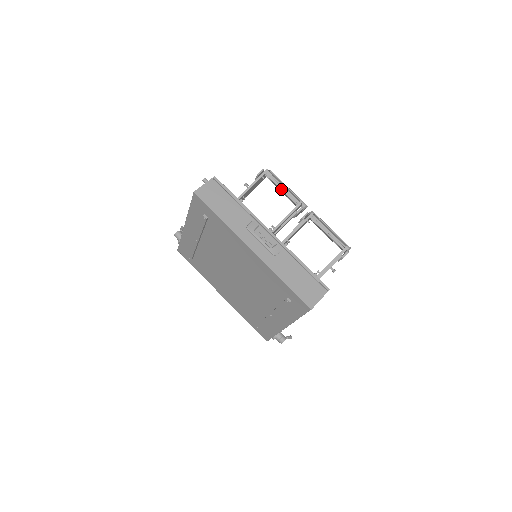
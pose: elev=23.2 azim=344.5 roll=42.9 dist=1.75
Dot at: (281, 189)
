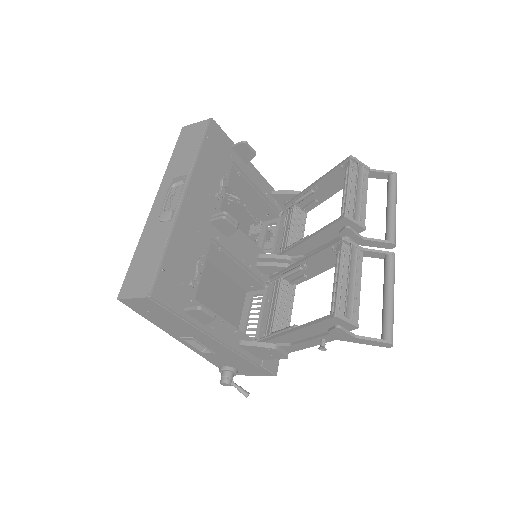
Dot at: (343, 189)
